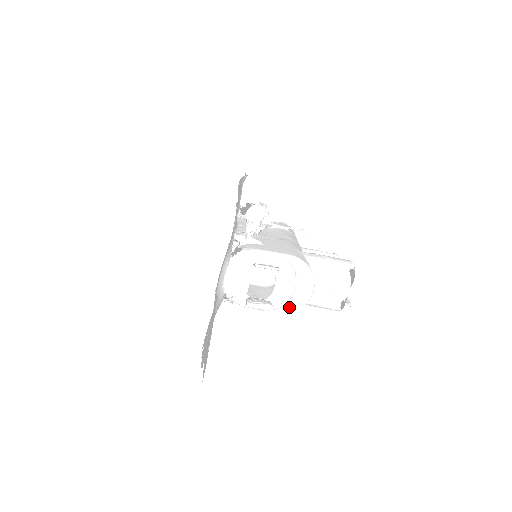
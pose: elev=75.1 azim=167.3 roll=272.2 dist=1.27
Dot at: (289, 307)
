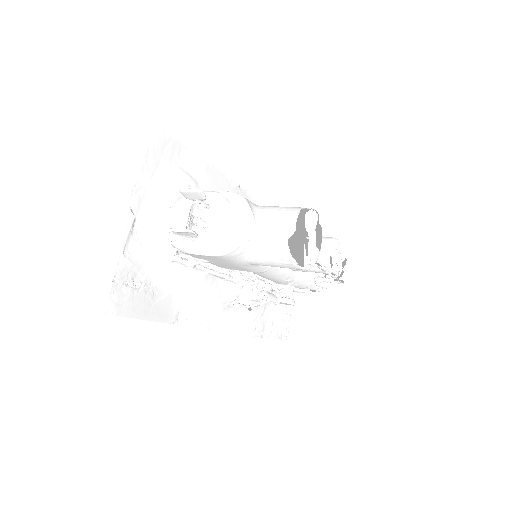
Dot at: (225, 247)
